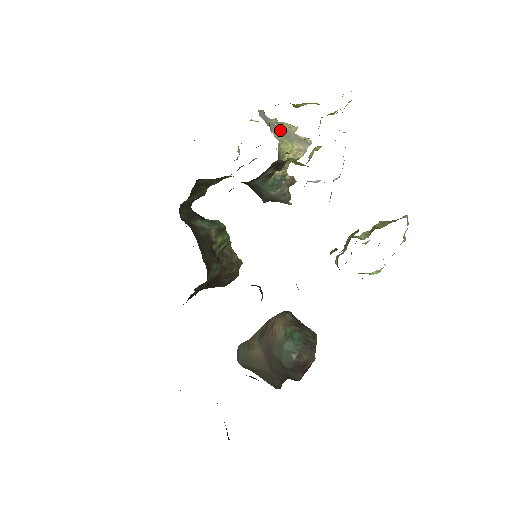
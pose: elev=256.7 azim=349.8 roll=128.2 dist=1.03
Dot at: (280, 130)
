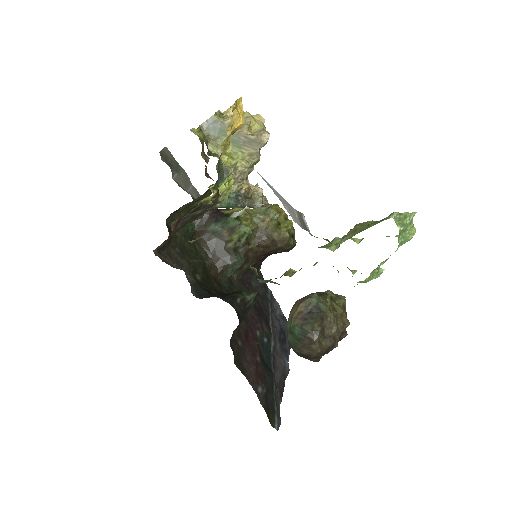
Dot at: occluded
